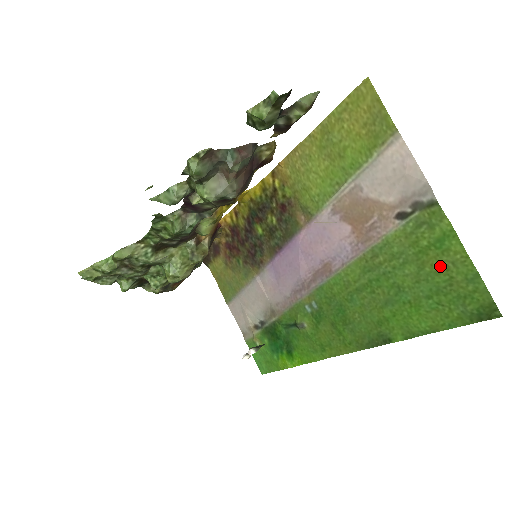
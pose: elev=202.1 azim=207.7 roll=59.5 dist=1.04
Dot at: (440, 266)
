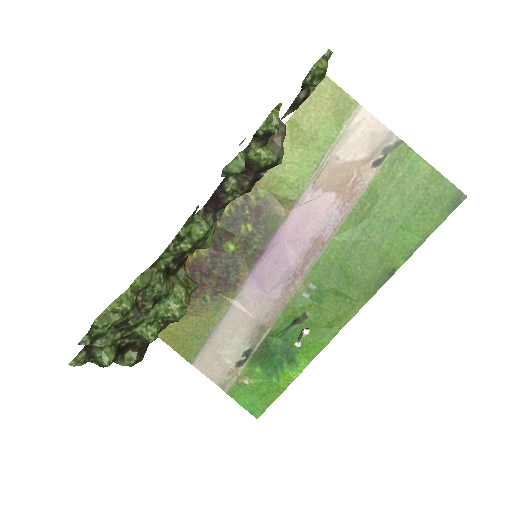
Dot at: (416, 185)
